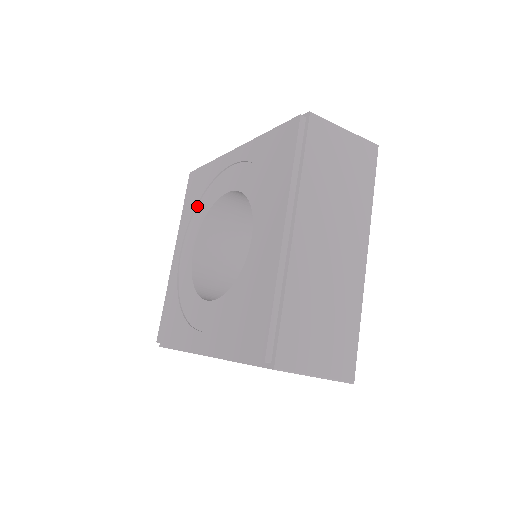
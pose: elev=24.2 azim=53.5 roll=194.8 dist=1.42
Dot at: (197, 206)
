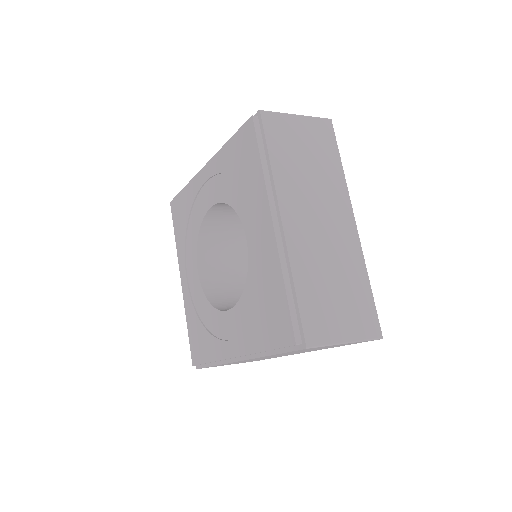
Dot at: (233, 176)
